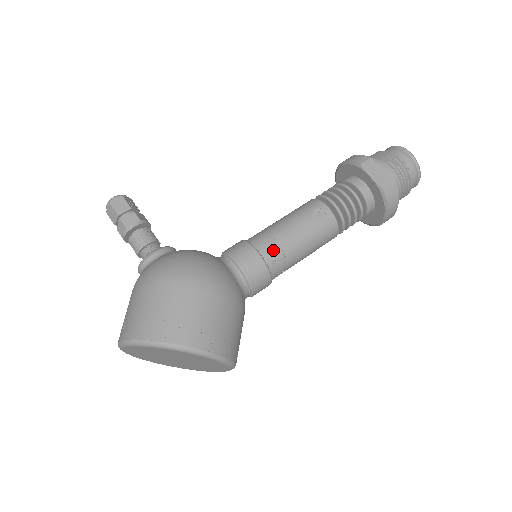
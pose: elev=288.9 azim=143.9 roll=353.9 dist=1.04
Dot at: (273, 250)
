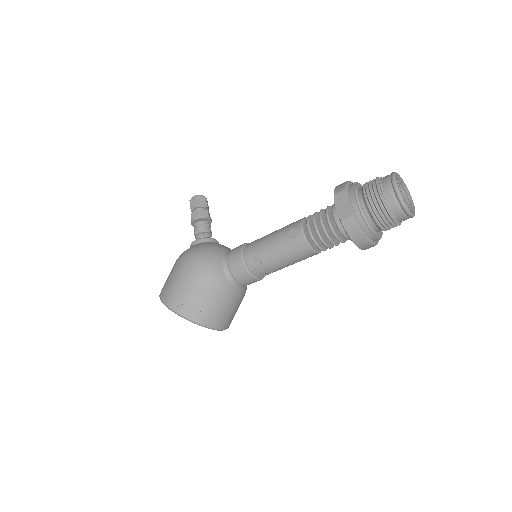
Dot at: (253, 257)
